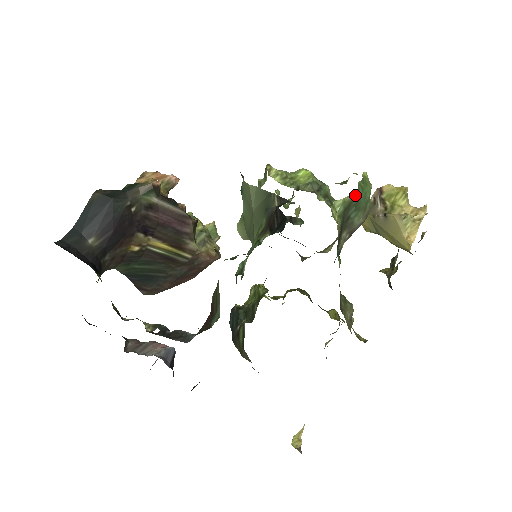
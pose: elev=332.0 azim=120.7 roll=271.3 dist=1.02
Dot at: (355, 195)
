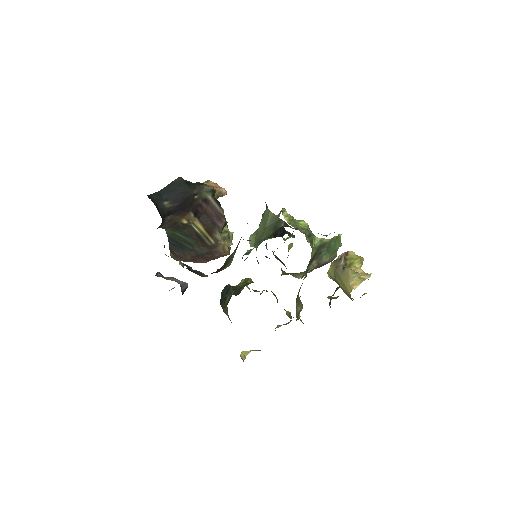
Dot at: (329, 241)
